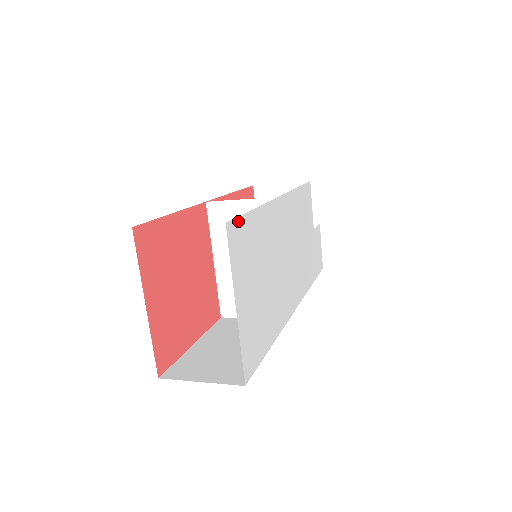
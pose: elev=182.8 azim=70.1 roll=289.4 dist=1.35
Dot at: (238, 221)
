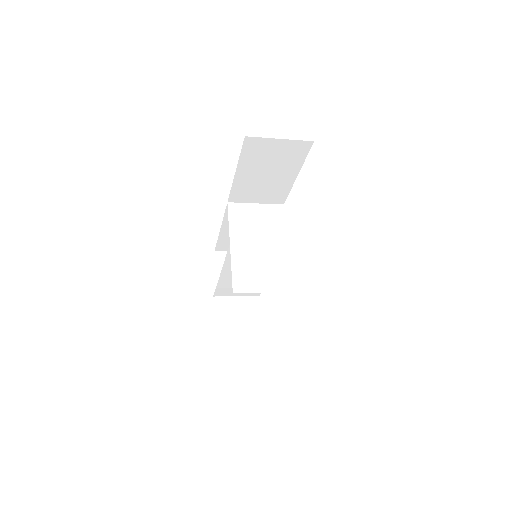
Dot at: occluded
